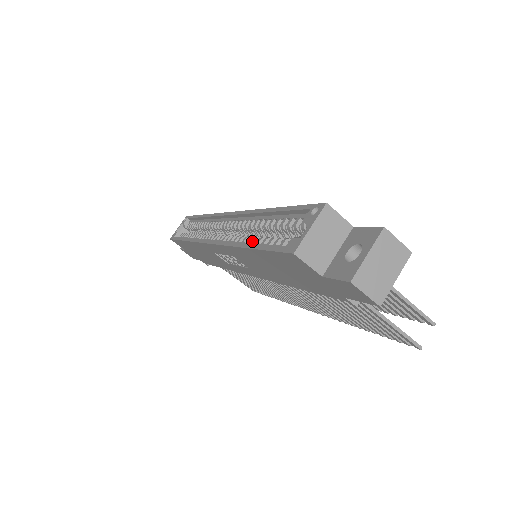
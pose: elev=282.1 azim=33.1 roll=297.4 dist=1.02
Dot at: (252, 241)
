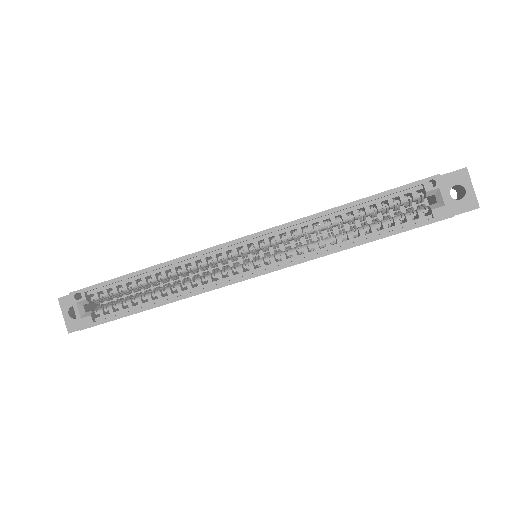
Dot at: (350, 238)
